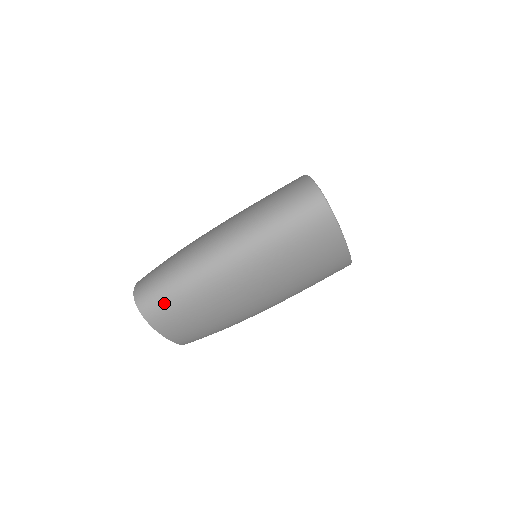
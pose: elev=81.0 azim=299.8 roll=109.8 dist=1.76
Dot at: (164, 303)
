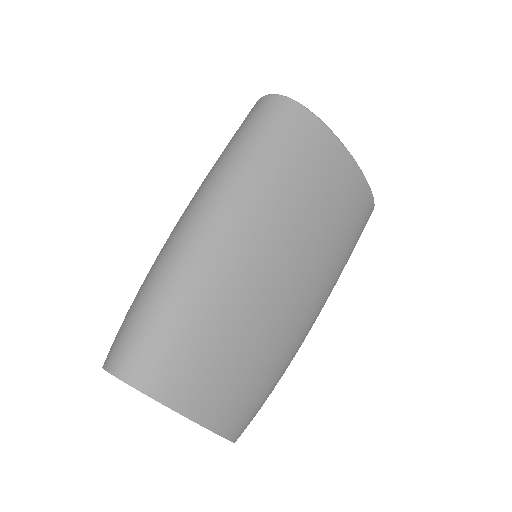
Dot at: (150, 338)
